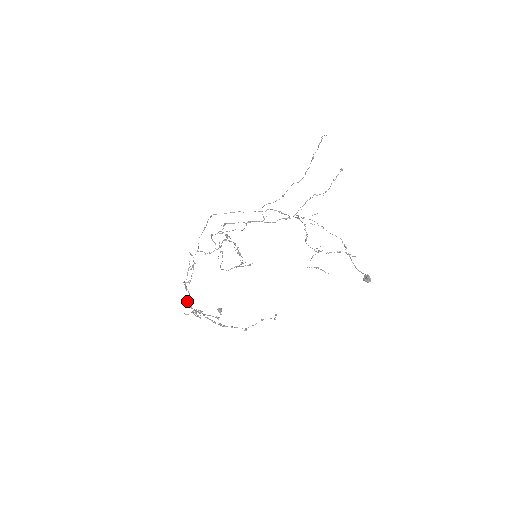
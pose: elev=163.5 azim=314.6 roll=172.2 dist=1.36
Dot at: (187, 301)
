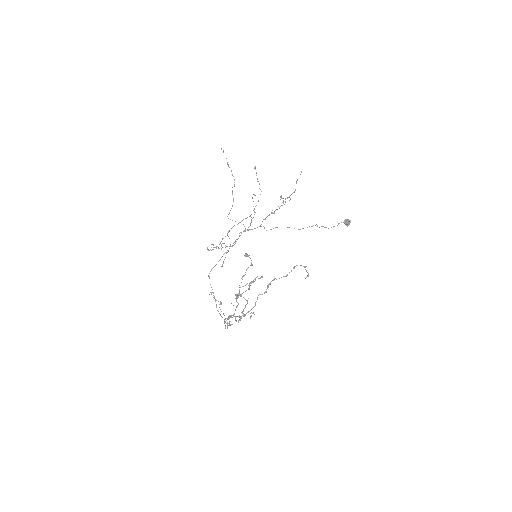
Dot at: (235, 320)
